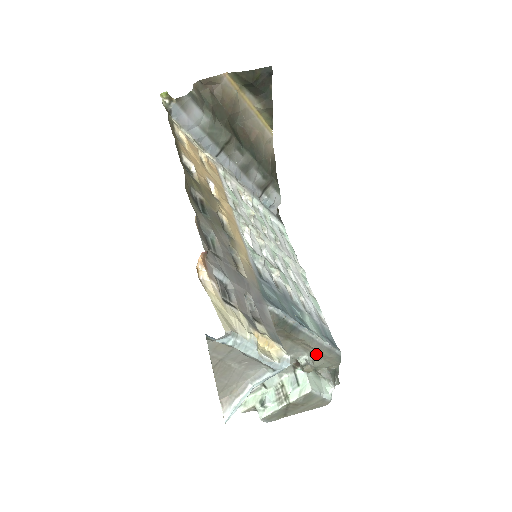
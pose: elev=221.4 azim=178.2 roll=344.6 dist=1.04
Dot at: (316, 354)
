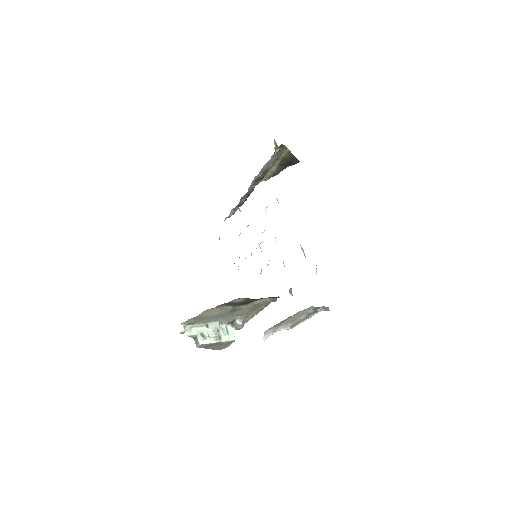
Dot at: (242, 321)
